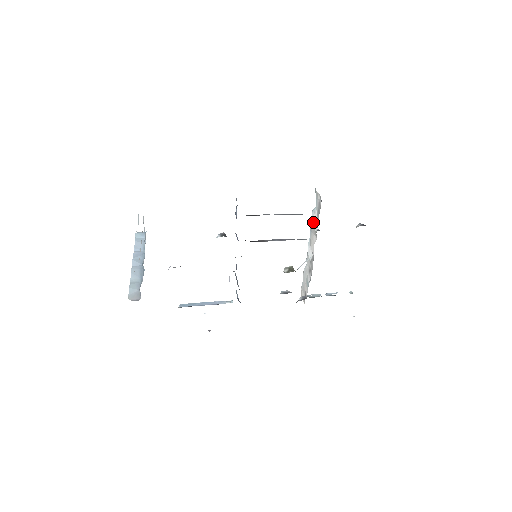
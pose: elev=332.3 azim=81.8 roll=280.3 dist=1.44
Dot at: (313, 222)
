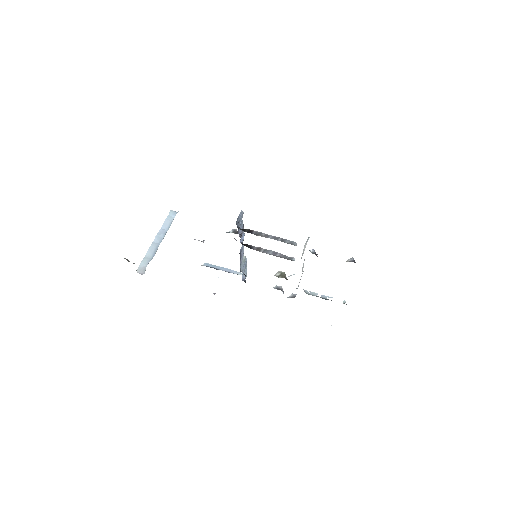
Dot at: occluded
